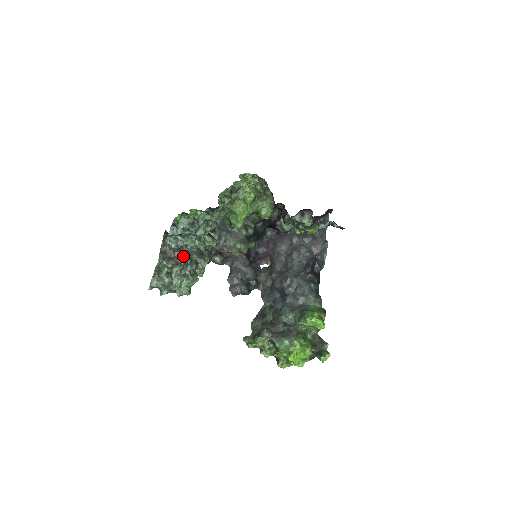
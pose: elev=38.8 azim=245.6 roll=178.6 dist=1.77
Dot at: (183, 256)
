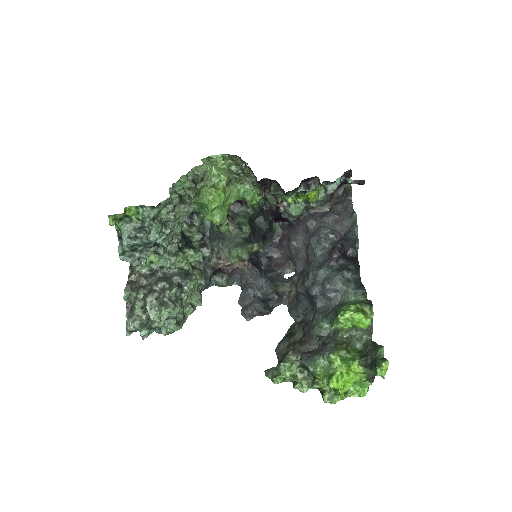
Dot at: (157, 280)
